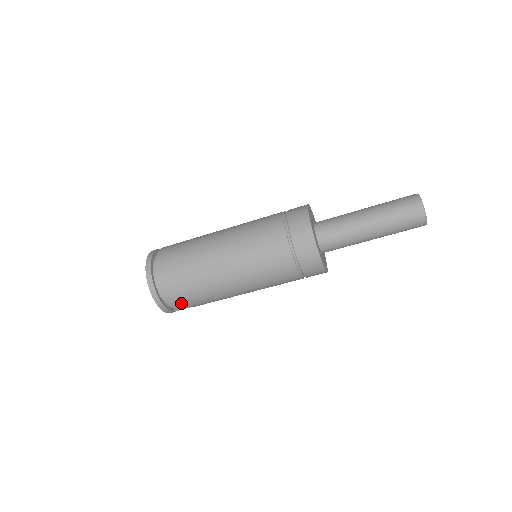
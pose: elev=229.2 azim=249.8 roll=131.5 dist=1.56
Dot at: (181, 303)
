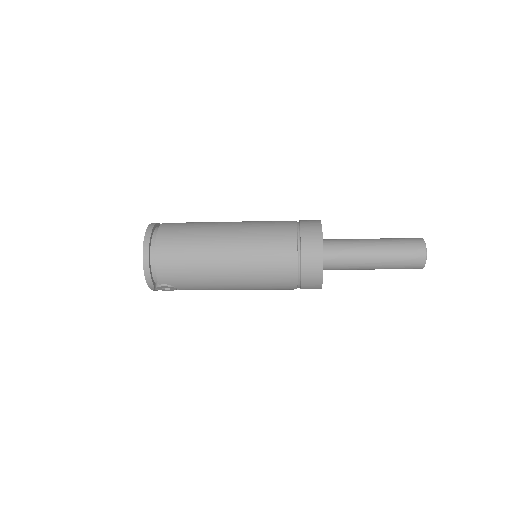
Dot at: (169, 276)
